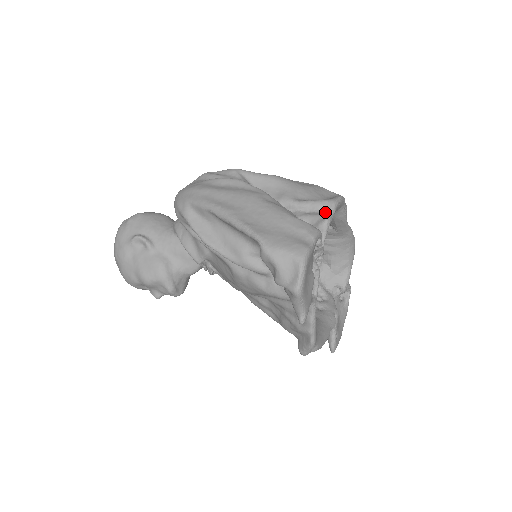
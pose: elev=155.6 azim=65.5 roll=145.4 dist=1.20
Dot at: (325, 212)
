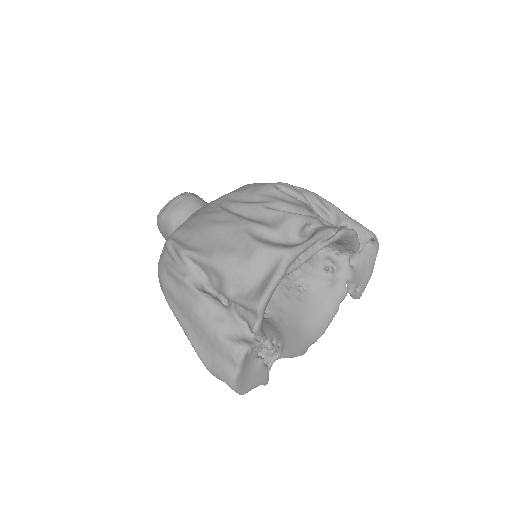
Dot at: (254, 316)
